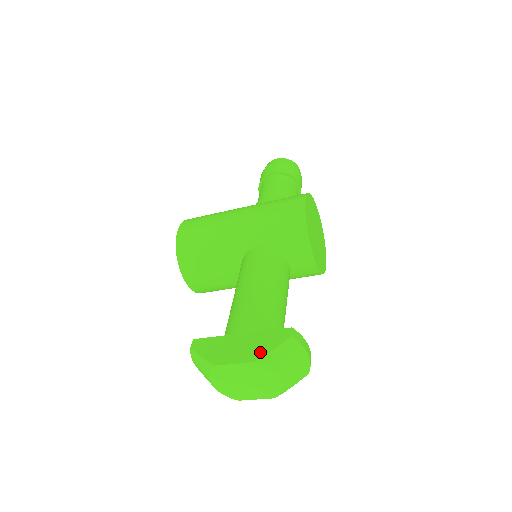
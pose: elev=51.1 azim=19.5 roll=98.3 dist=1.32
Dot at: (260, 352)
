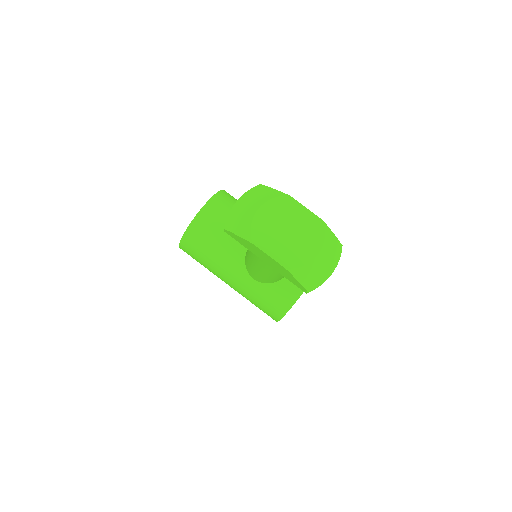
Dot at: occluded
